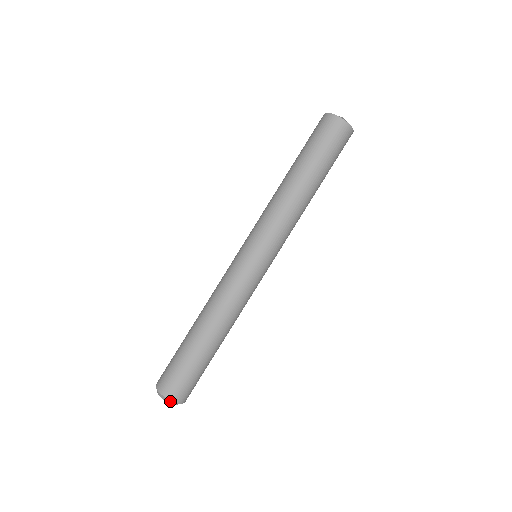
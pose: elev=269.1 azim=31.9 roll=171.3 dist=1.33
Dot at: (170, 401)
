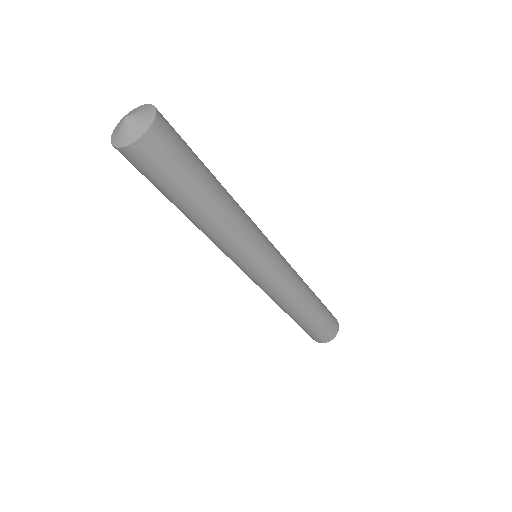
Dot at: (317, 341)
